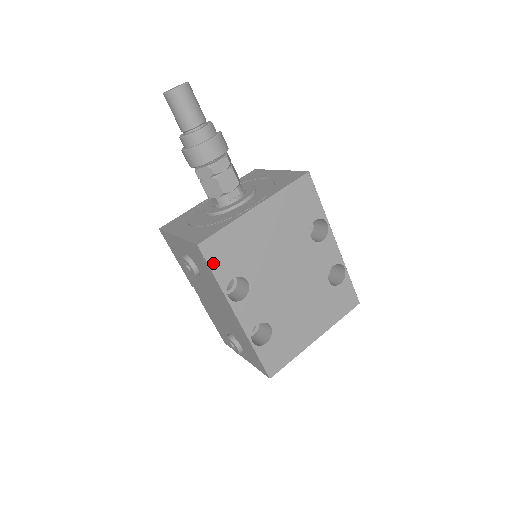
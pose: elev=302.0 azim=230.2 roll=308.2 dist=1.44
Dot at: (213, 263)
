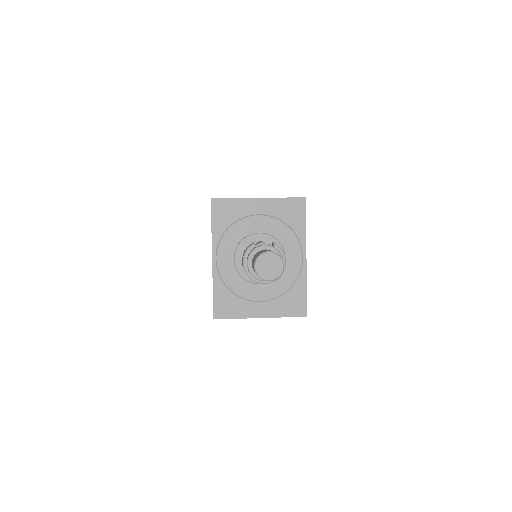
Dot at: occluded
